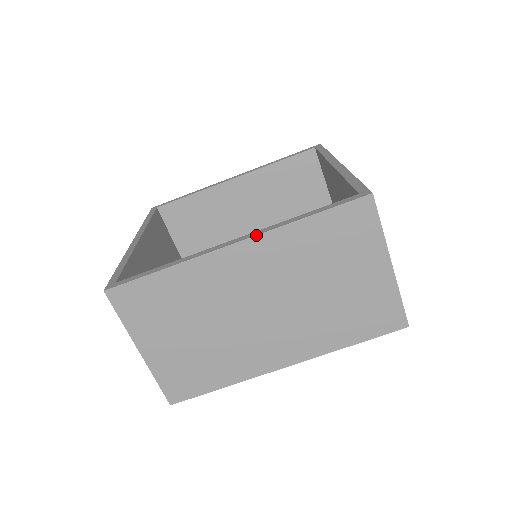
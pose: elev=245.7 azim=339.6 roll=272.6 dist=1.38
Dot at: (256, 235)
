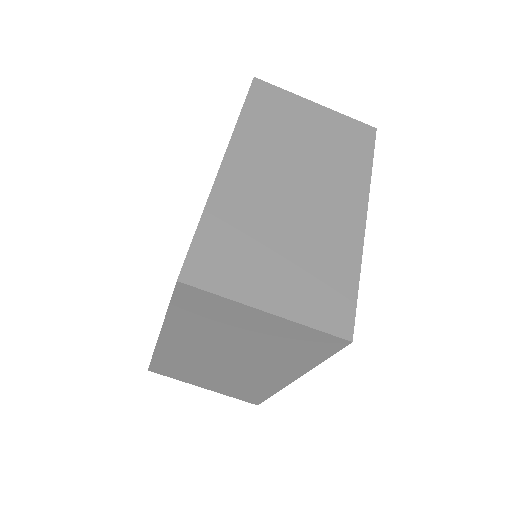
Dot at: (228, 145)
